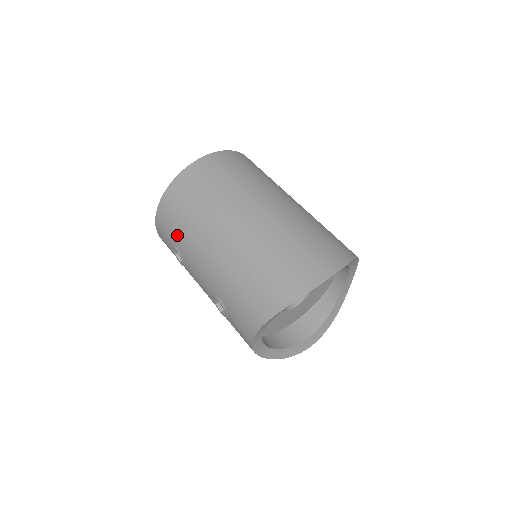
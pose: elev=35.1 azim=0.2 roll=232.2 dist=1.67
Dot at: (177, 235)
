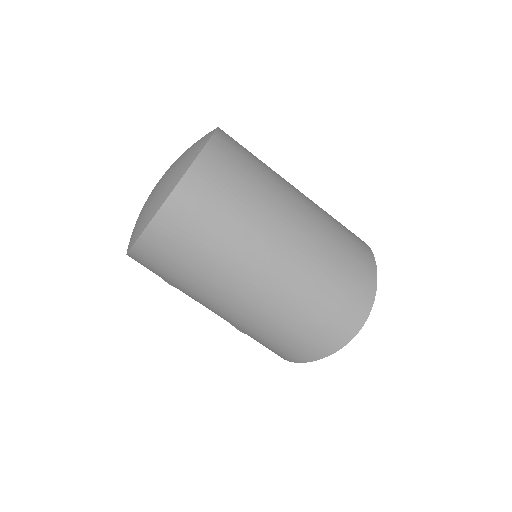
Dot at: (169, 281)
